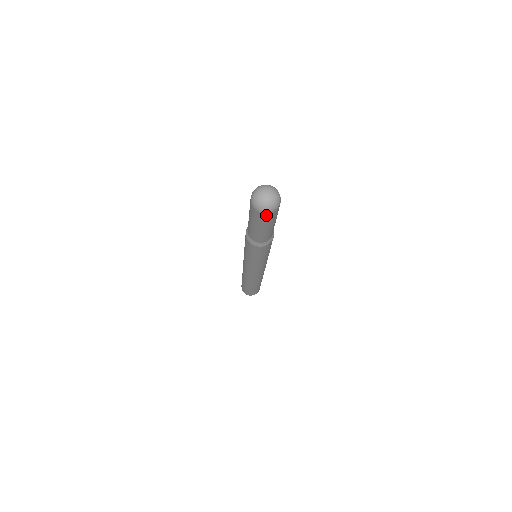
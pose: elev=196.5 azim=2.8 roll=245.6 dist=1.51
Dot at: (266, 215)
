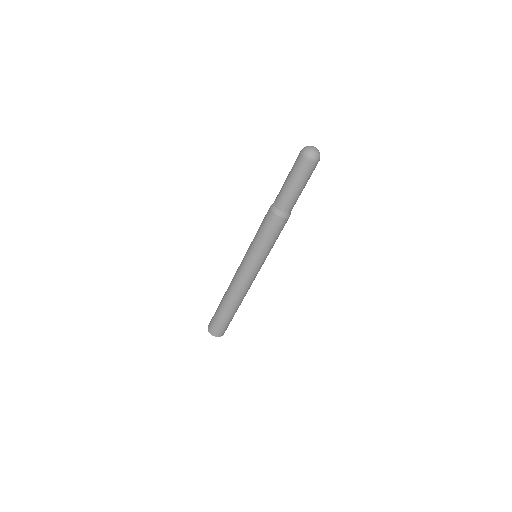
Dot at: (302, 159)
